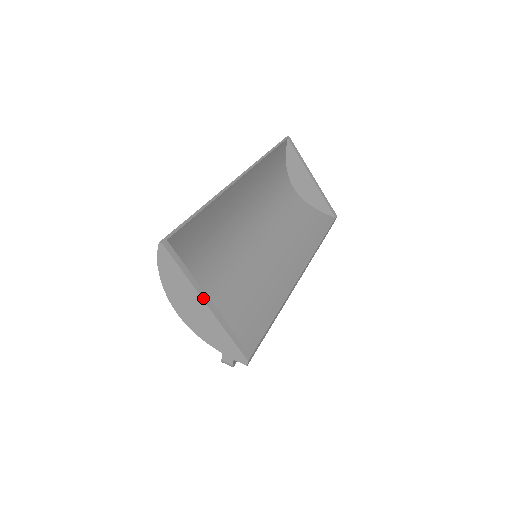
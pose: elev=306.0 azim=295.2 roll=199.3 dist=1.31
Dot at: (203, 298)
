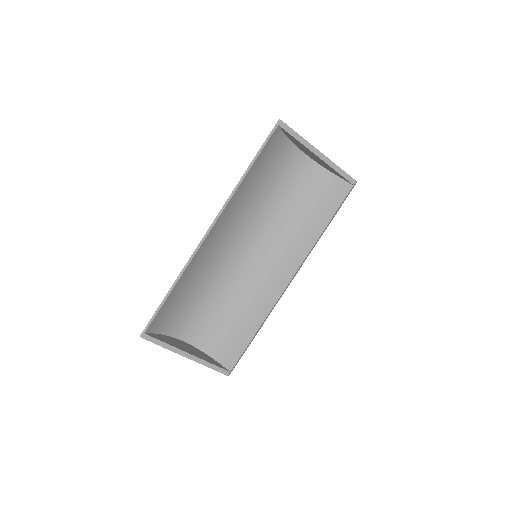
Dot at: (183, 355)
